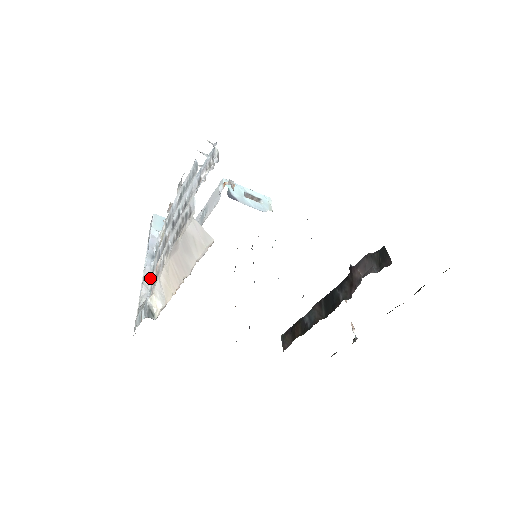
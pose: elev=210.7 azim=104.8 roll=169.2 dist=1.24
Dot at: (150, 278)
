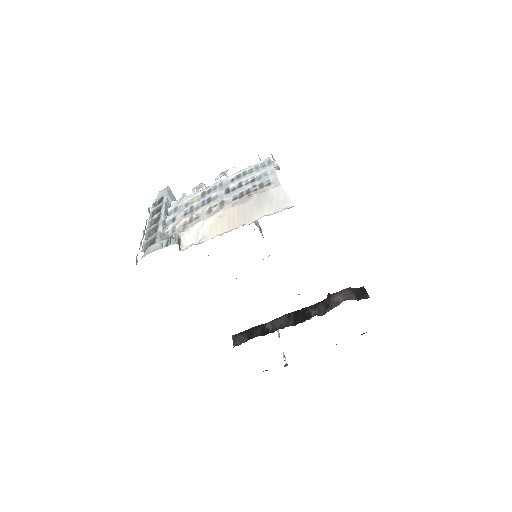
Dot at: (166, 225)
